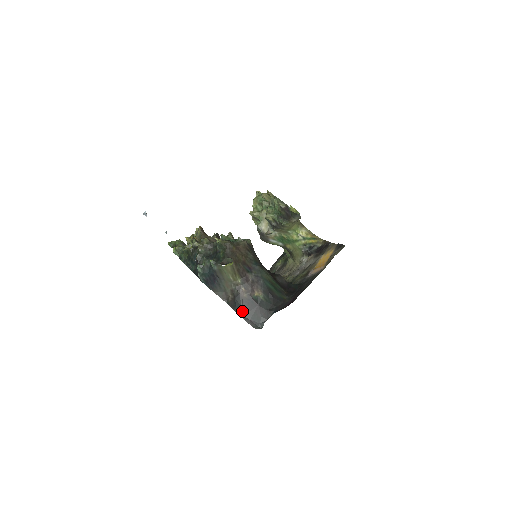
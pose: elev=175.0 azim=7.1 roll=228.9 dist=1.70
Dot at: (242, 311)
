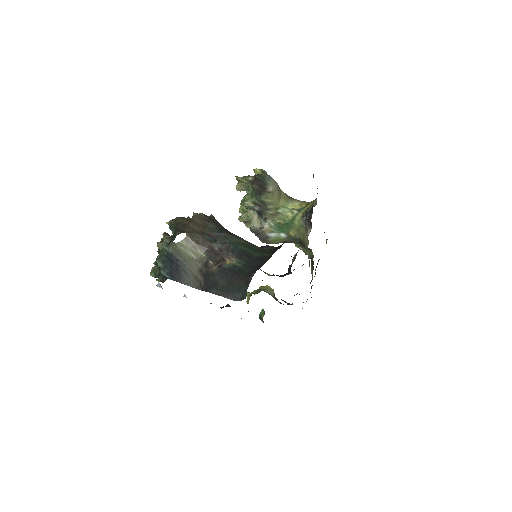
Dot at: (216, 288)
